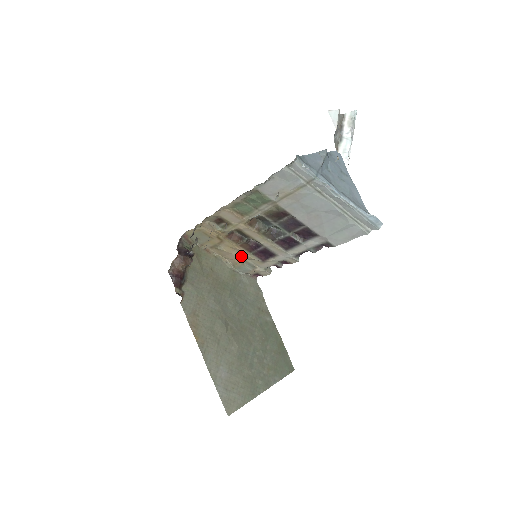
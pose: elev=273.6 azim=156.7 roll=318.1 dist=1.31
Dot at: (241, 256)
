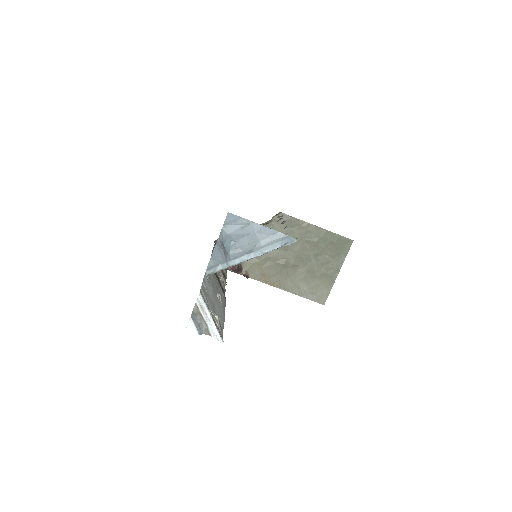
Dot at: occluded
